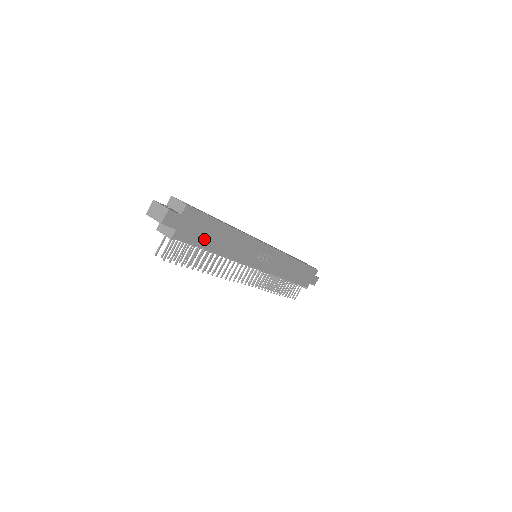
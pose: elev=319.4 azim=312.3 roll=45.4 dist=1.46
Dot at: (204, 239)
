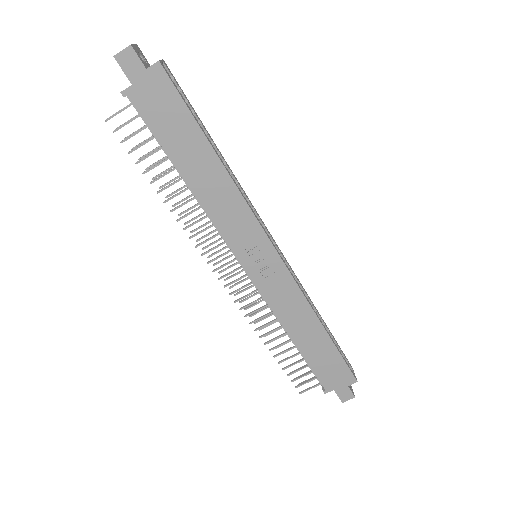
Dot at: (170, 138)
